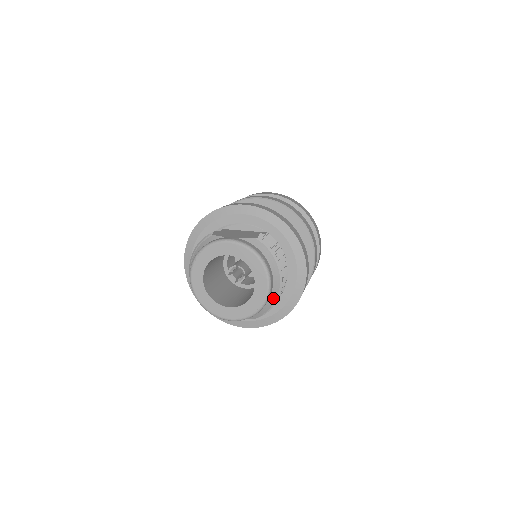
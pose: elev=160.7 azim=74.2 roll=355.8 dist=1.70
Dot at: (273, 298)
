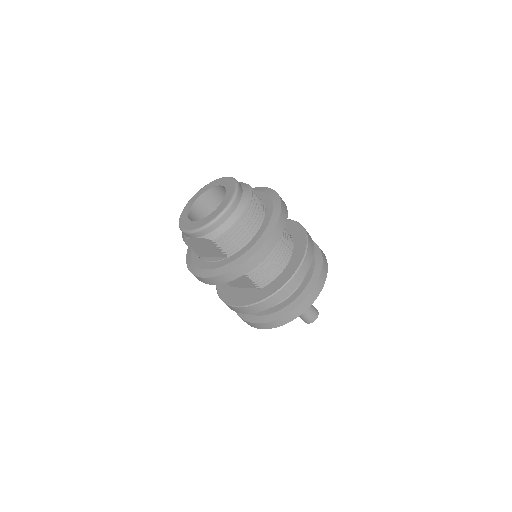
Dot at: (233, 219)
